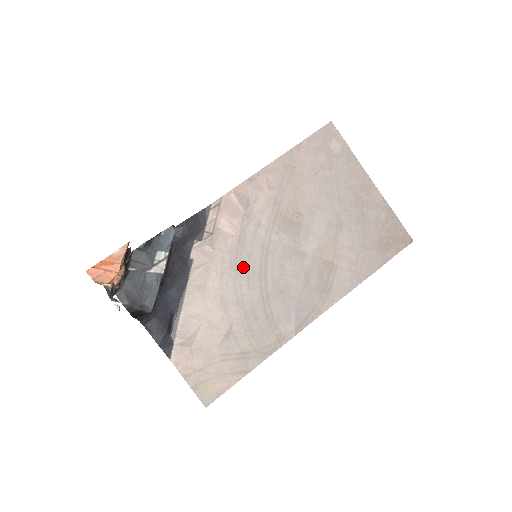
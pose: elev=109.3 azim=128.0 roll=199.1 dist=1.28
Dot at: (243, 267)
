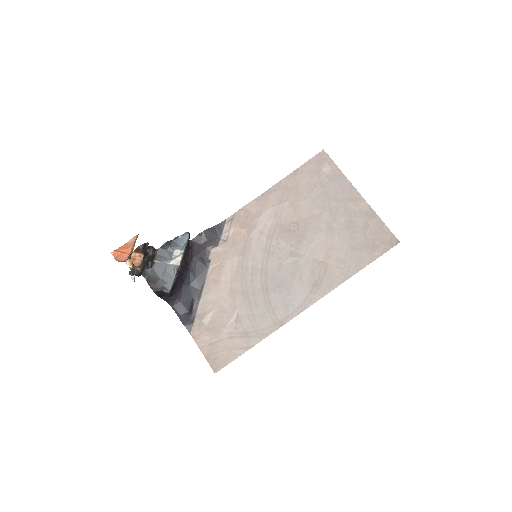
Dot at: (248, 266)
